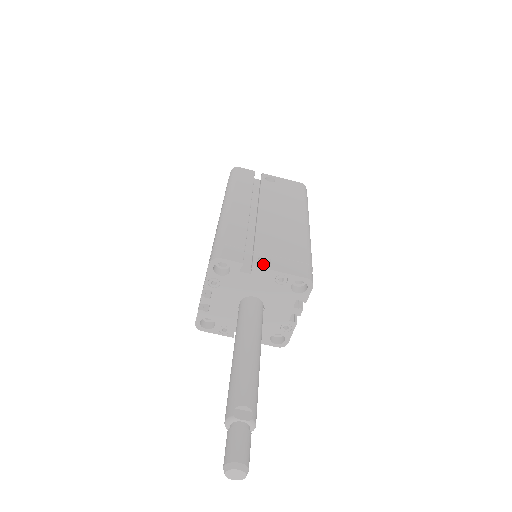
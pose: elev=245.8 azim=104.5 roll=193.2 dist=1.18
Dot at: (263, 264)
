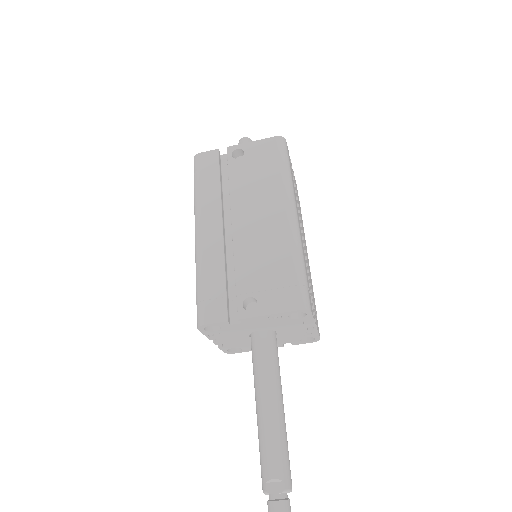
Dot at: (249, 312)
